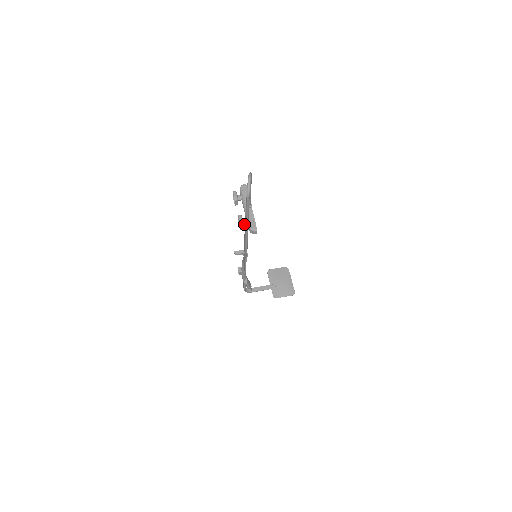
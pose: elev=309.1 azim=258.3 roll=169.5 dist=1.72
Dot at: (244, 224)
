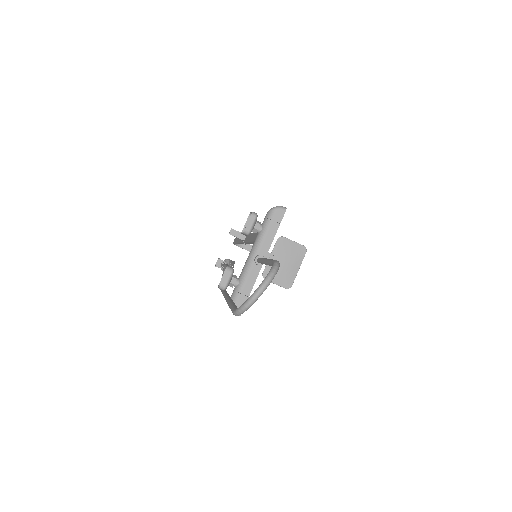
Dot at: (230, 283)
